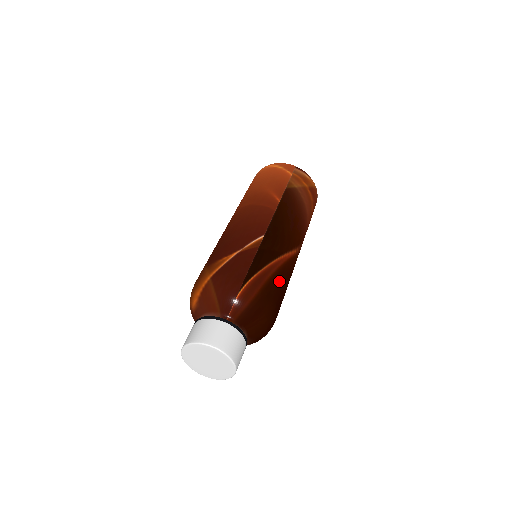
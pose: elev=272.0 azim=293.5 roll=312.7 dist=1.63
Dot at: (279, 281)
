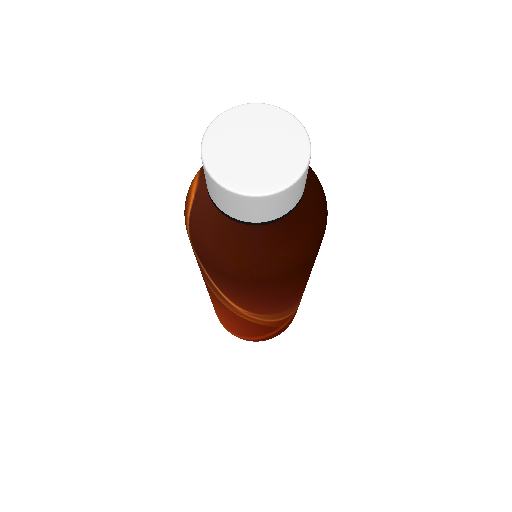
Dot at: occluded
